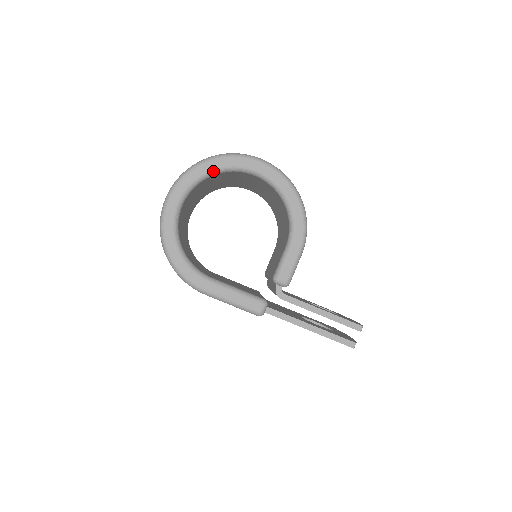
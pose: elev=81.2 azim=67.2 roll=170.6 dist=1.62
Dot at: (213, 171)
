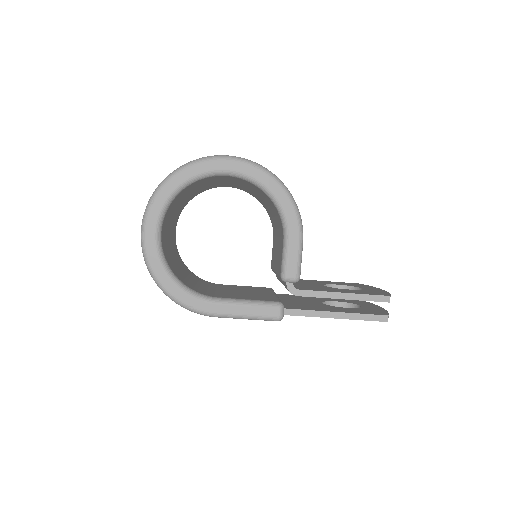
Dot at: (181, 186)
